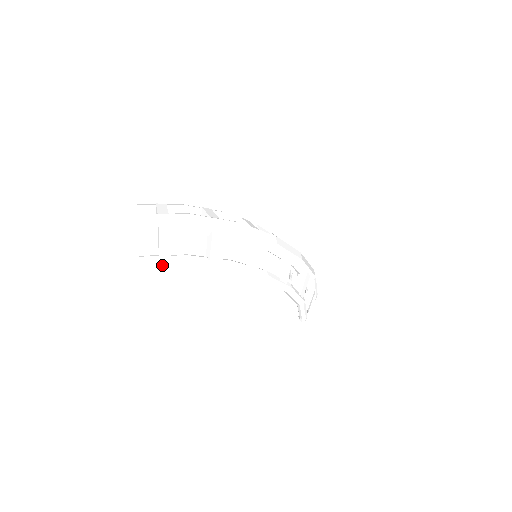
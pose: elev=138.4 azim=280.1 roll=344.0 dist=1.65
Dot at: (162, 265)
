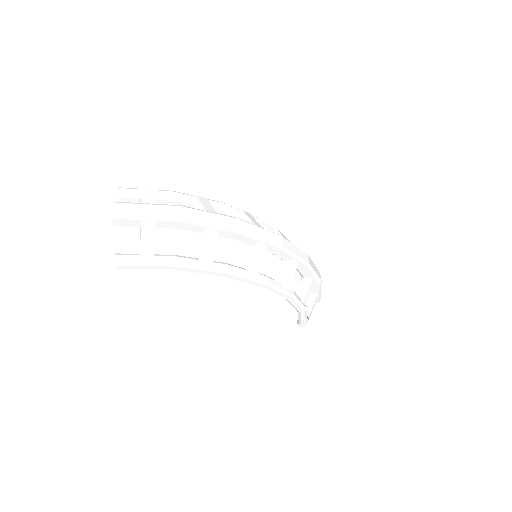
Dot at: (143, 266)
